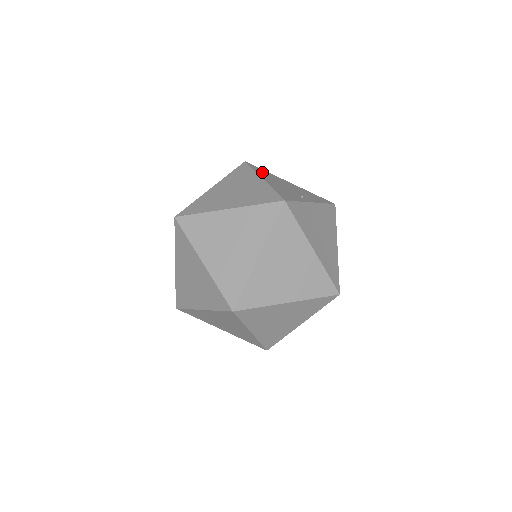
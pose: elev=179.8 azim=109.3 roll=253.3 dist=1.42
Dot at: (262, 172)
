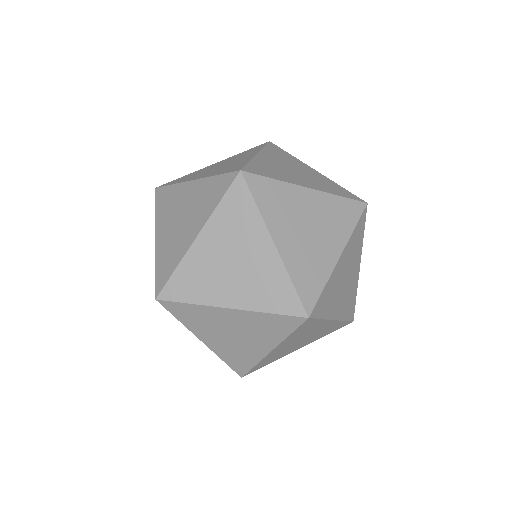
Dot at: occluded
